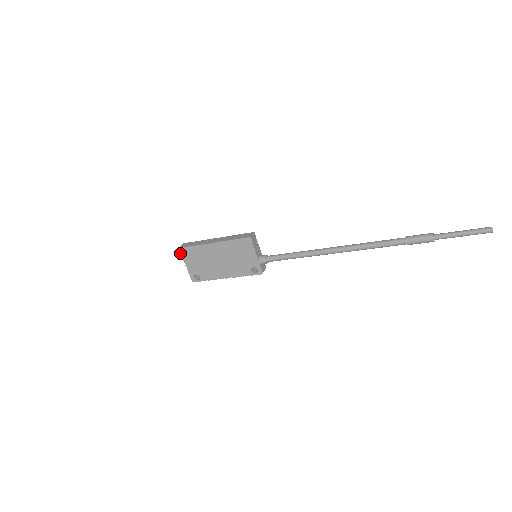
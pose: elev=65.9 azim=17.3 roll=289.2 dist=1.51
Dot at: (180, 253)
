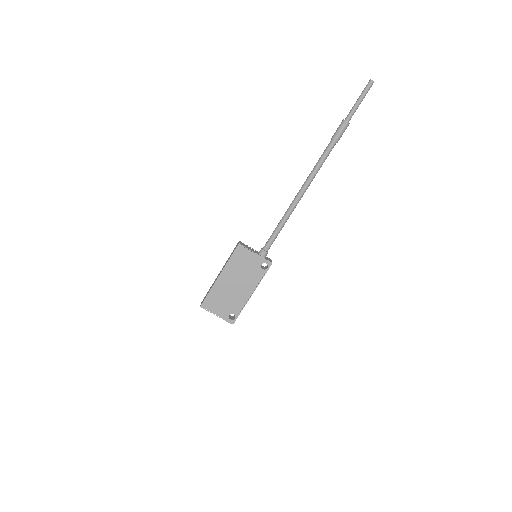
Dot at: occluded
